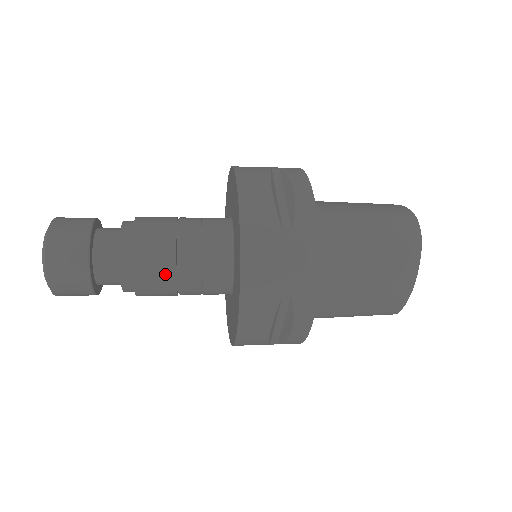
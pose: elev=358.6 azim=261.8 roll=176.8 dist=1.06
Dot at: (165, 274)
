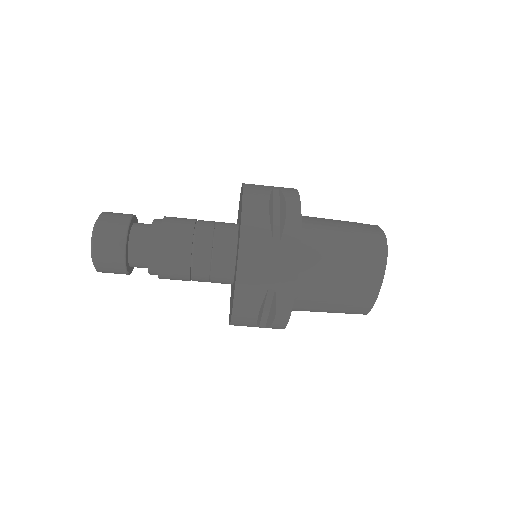
Dot at: (182, 263)
